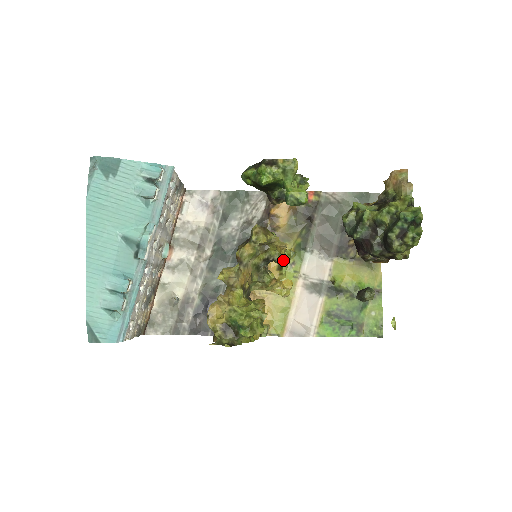
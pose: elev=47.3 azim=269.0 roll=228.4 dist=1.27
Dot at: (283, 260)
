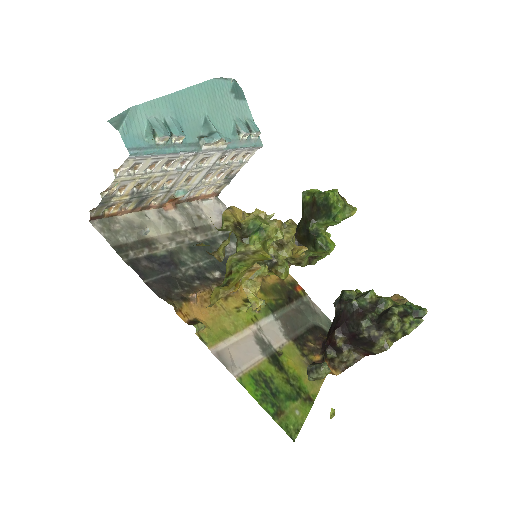
Dot at: (284, 269)
